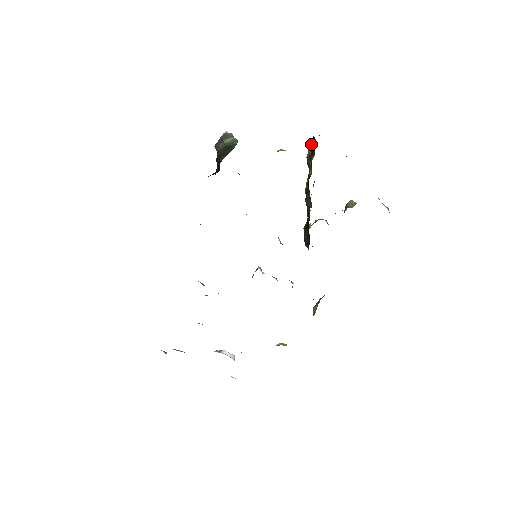
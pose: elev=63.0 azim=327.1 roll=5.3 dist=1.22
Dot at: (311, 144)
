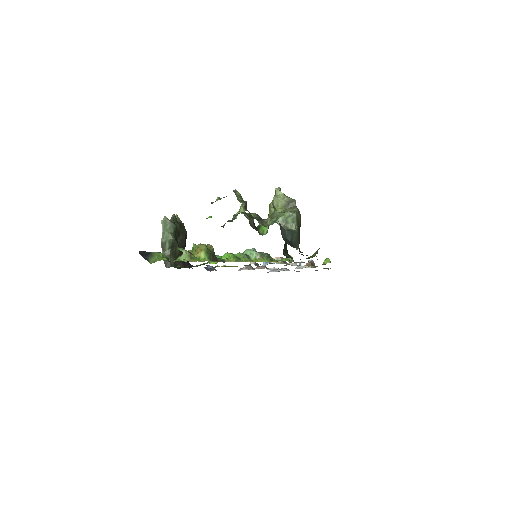
Dot at: occluded
